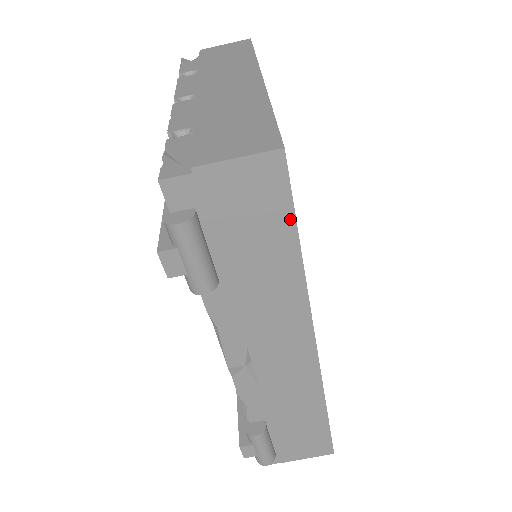
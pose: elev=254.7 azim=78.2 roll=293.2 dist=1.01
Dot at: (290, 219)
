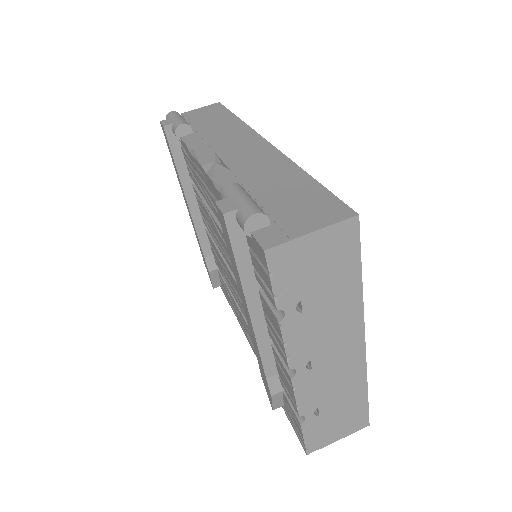
Dot at: (228, 112)
